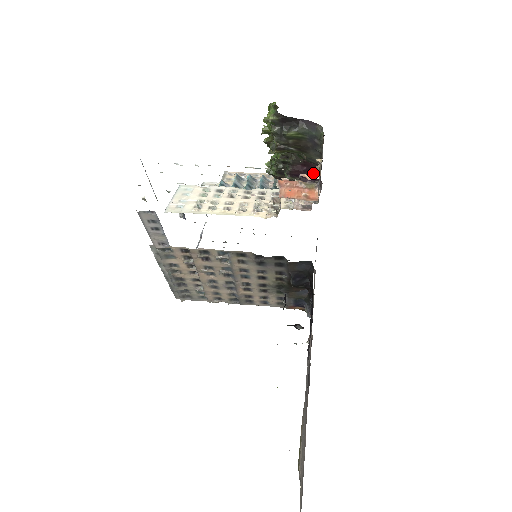
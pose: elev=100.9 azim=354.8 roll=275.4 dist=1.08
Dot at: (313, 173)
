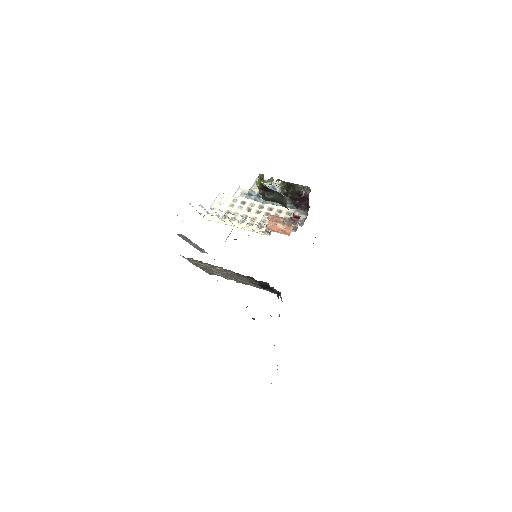
Dot at: (306, 201)
